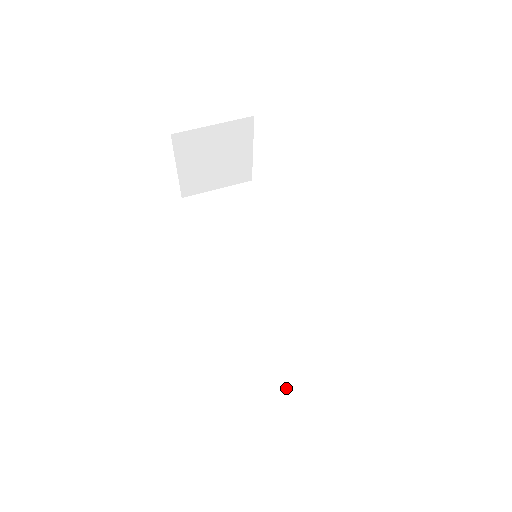
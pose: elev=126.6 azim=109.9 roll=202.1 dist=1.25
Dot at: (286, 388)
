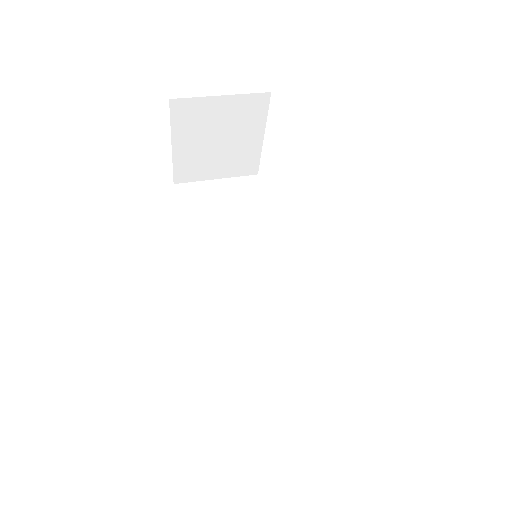
Dot at: (276, 426)
